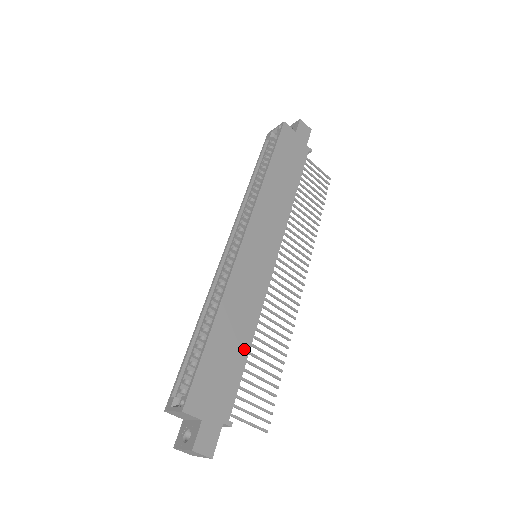
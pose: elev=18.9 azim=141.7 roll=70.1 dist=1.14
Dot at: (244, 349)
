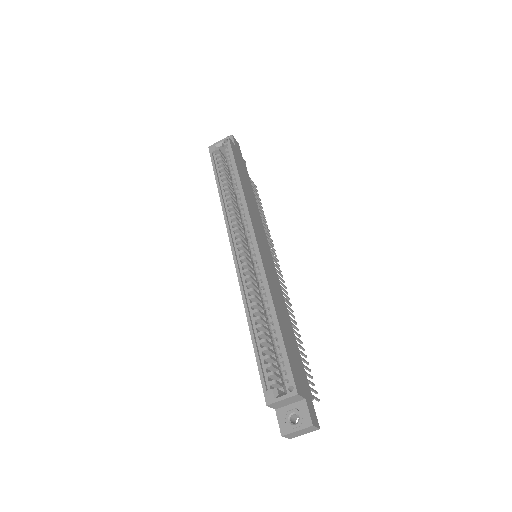
Dot at: (293, 334)
